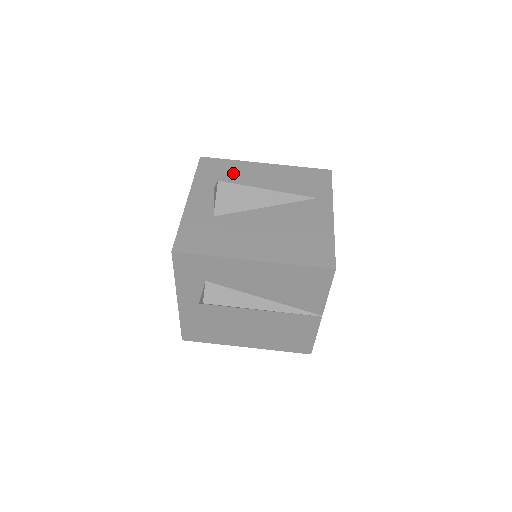
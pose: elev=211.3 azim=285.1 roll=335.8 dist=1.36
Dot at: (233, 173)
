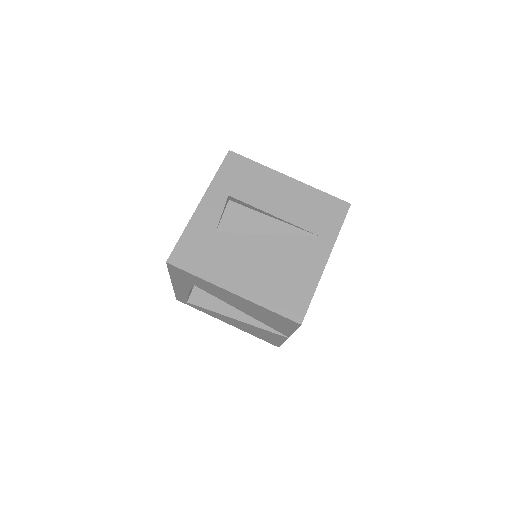
Dot at: (253, 181)
